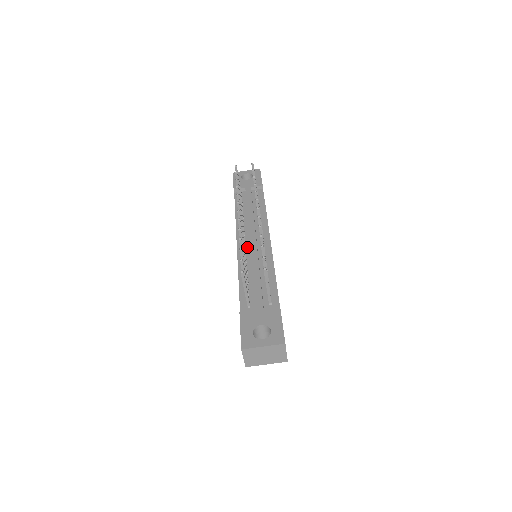
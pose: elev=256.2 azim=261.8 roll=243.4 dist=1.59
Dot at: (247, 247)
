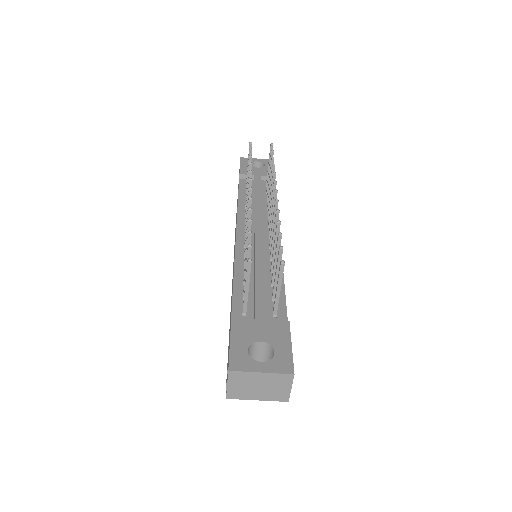
Dot at: occluded
